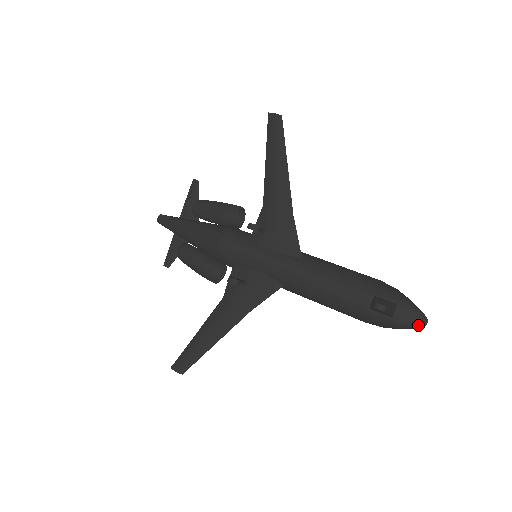
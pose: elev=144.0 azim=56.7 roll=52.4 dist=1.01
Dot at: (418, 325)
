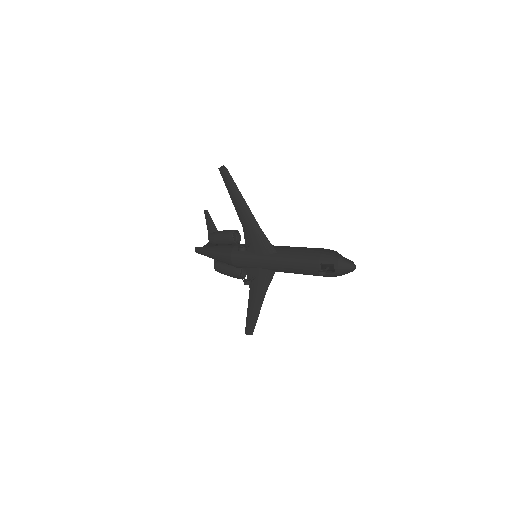
Dot at: (350, 271)
